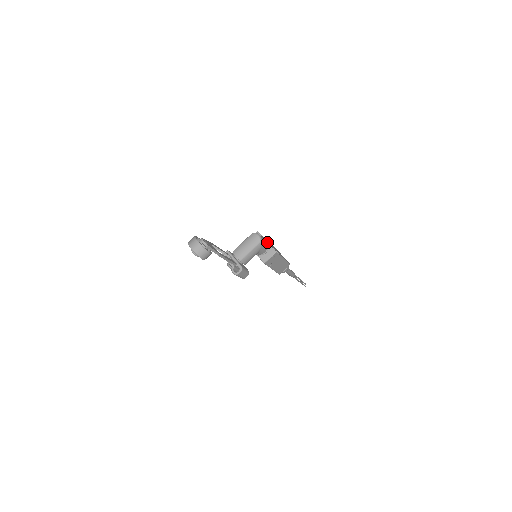
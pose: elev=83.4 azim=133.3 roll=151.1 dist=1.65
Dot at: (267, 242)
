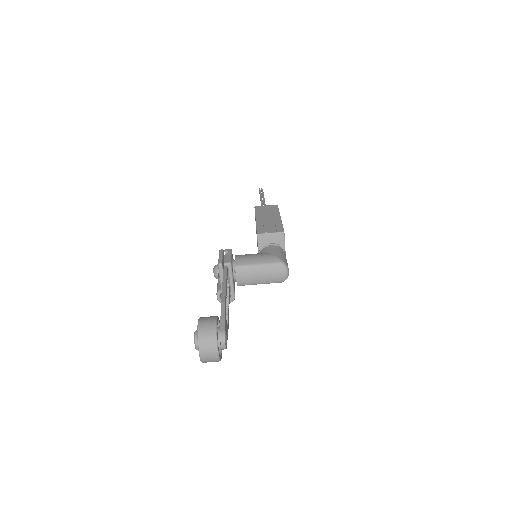
Dot at: occluded
